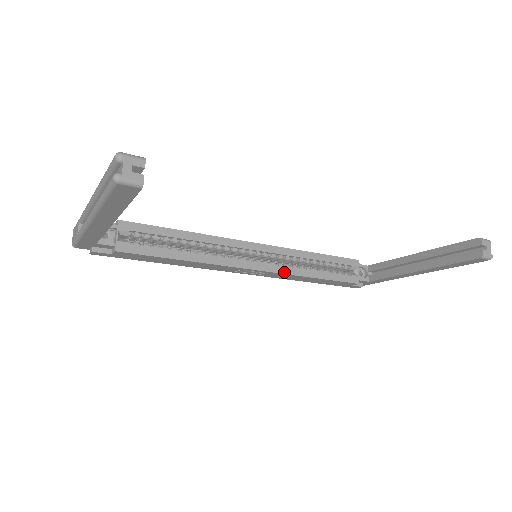
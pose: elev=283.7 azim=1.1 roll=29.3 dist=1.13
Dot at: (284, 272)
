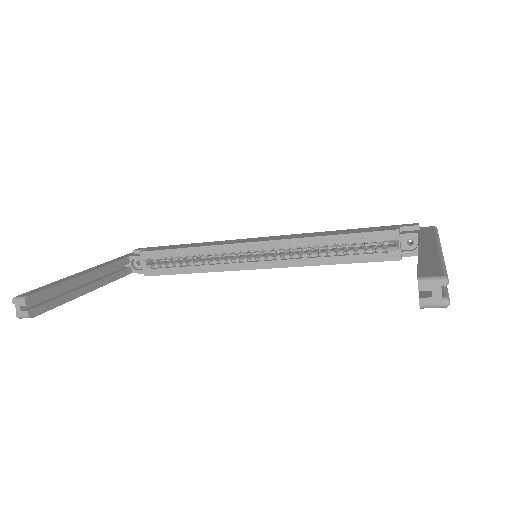
Dot at: (291, 265)
